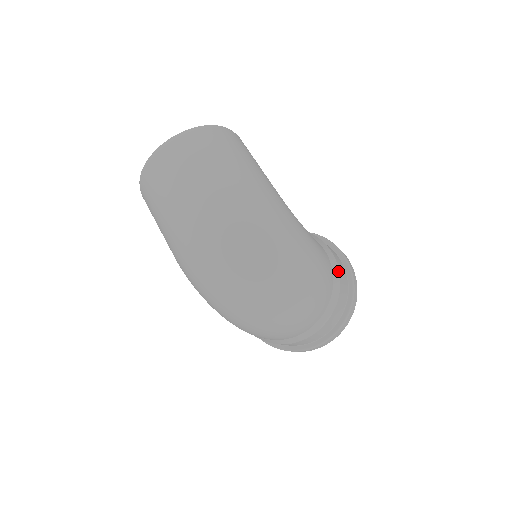
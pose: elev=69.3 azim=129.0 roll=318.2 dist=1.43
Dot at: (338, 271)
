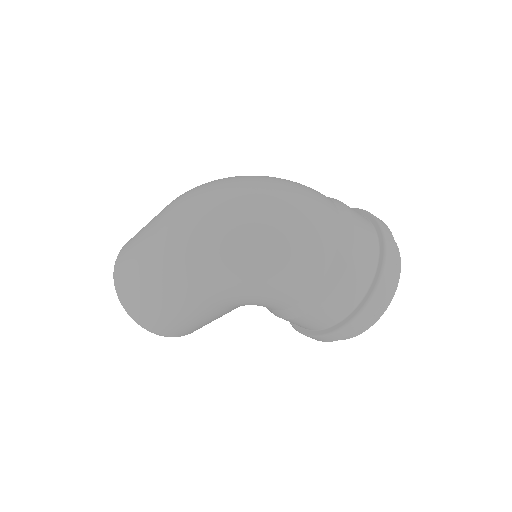
Dot at: occluded
